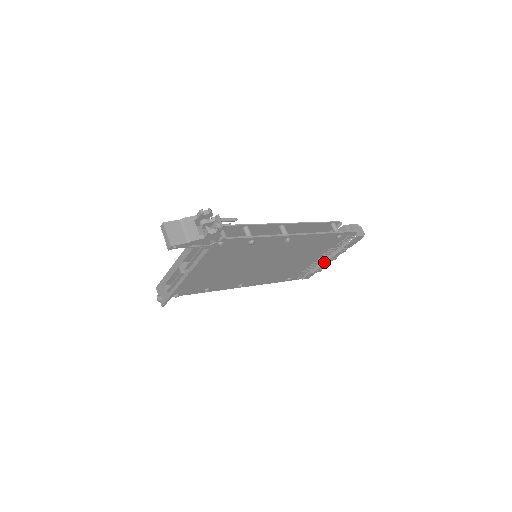
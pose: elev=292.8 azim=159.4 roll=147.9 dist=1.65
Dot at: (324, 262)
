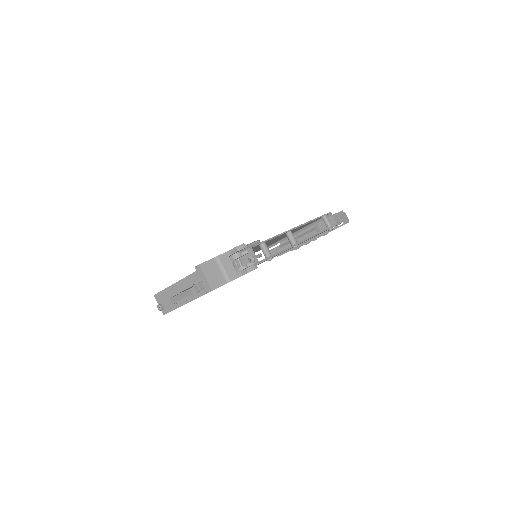
Dot at: (305, 243)
